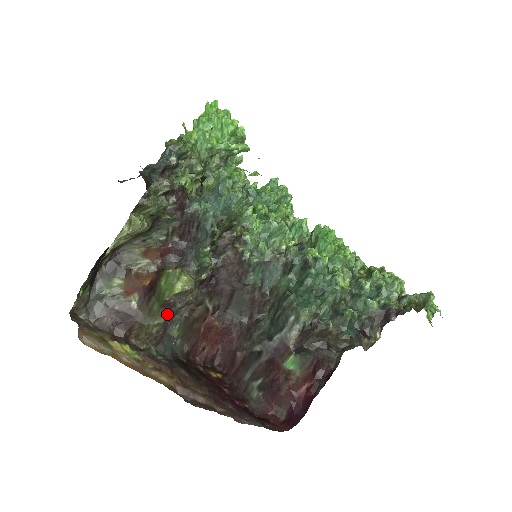
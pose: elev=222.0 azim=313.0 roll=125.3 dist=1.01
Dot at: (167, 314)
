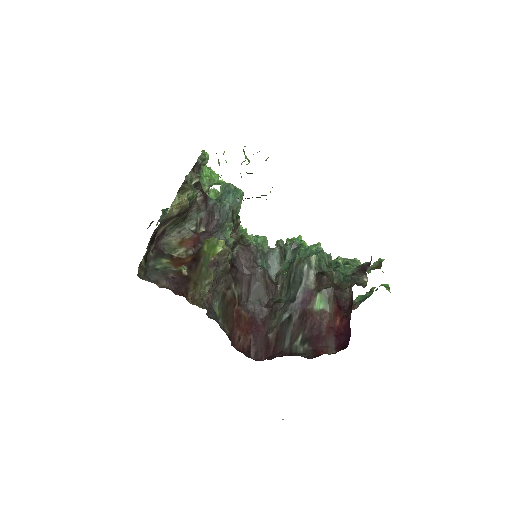
Dot at: (214, 274)
